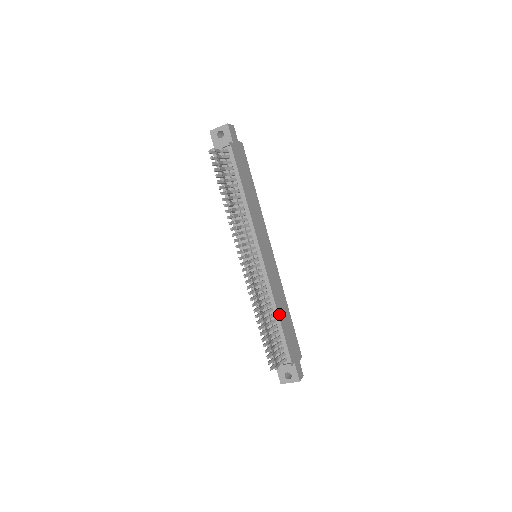
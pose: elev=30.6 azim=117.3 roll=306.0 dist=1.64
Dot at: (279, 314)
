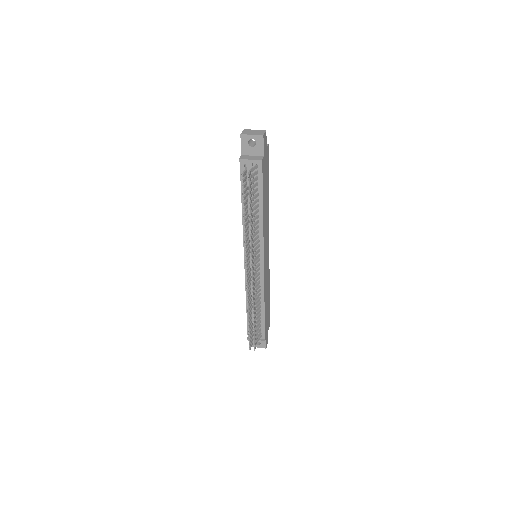
Dot at: (265, 306)
